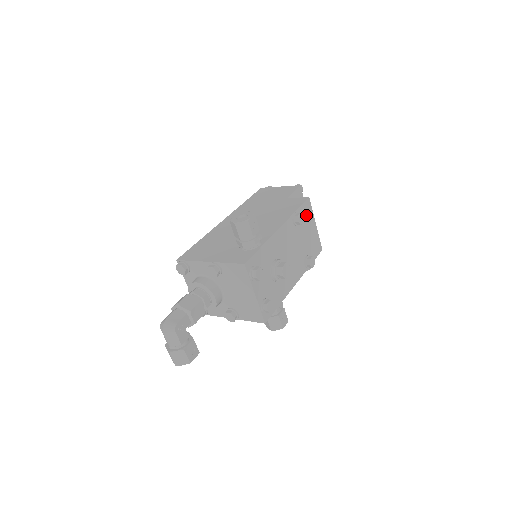
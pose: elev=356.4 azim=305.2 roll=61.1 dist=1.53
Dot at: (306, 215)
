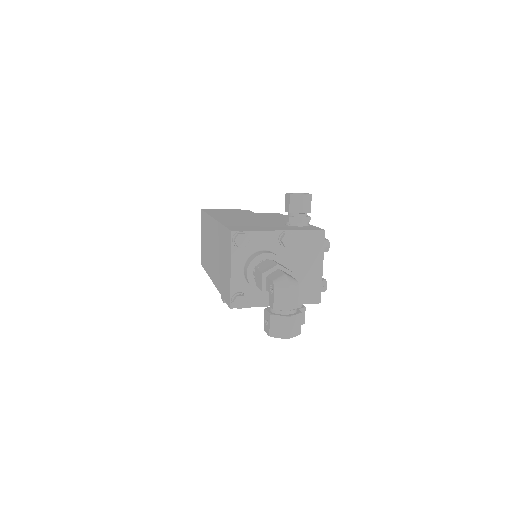
Dot at: occluded
